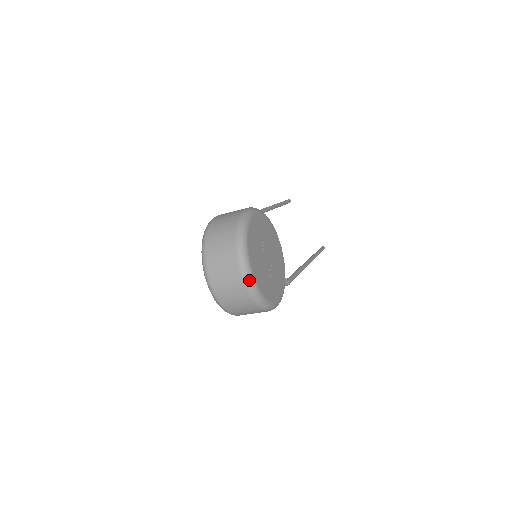
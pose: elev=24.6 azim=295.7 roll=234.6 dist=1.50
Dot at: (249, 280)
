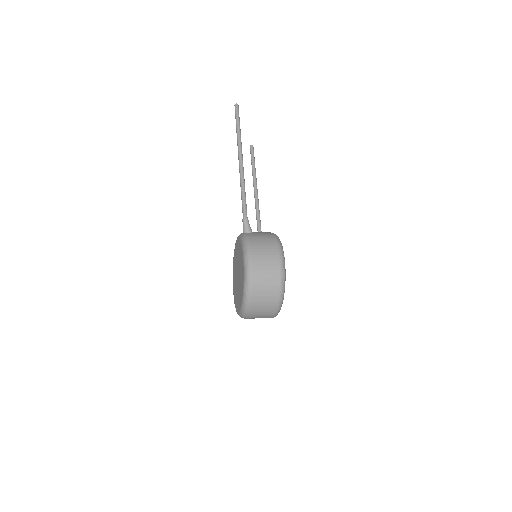
Dot at: occluded
